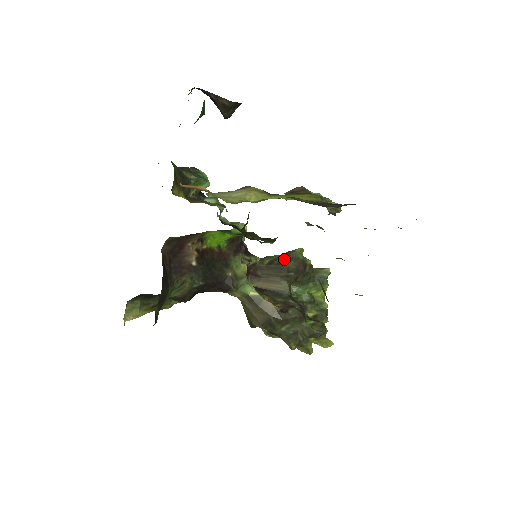
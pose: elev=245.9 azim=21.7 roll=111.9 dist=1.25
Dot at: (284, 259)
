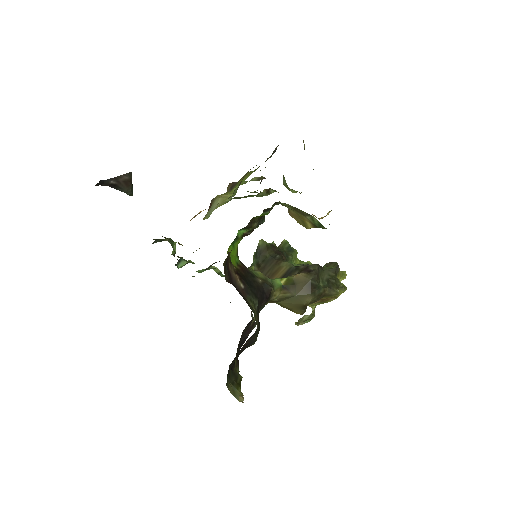
Dot at: (262, 255)
